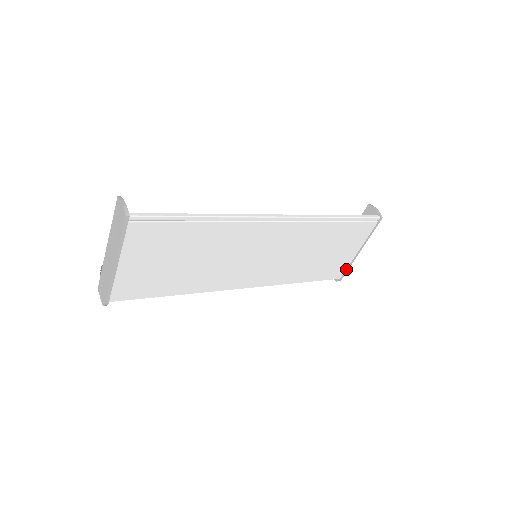
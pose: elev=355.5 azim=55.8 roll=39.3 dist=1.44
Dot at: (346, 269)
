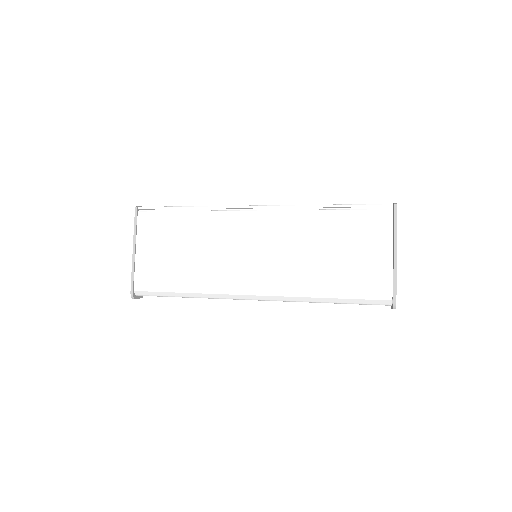
Dot at: (393, 284)
